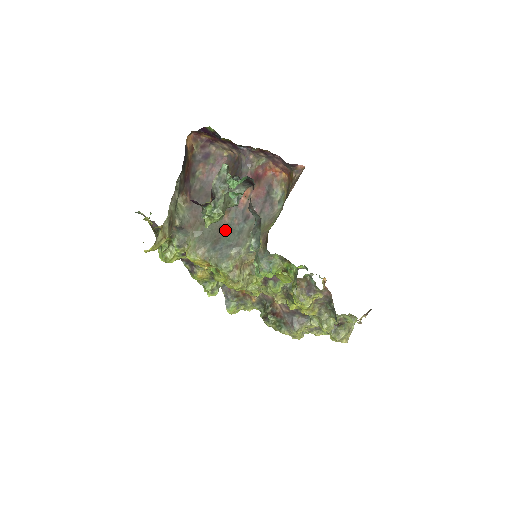
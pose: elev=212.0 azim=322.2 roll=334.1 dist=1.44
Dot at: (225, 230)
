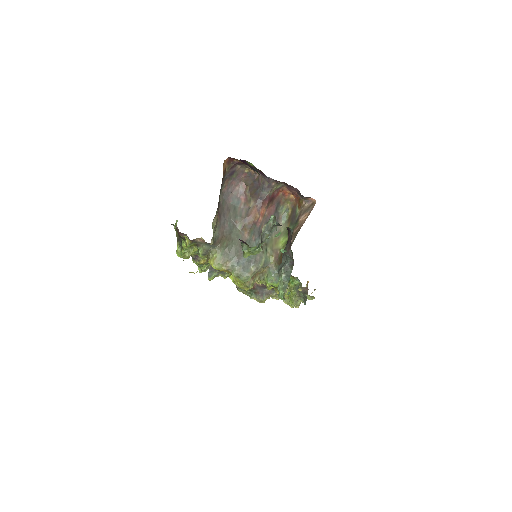
Dot at: occluded
